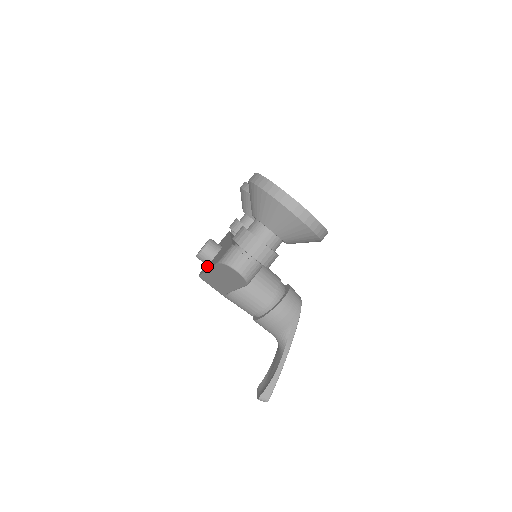
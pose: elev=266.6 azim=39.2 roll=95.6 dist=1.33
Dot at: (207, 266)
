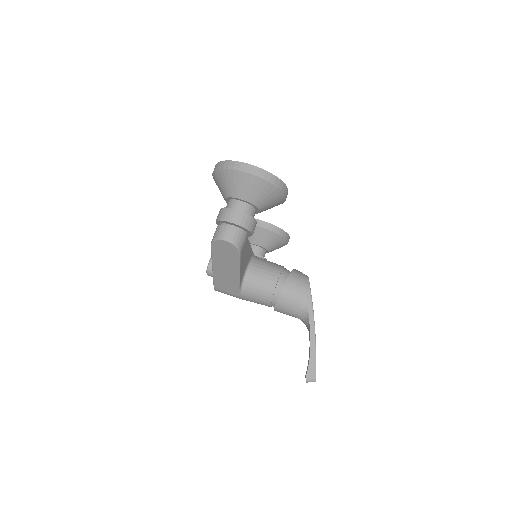
Dot at: occluded
